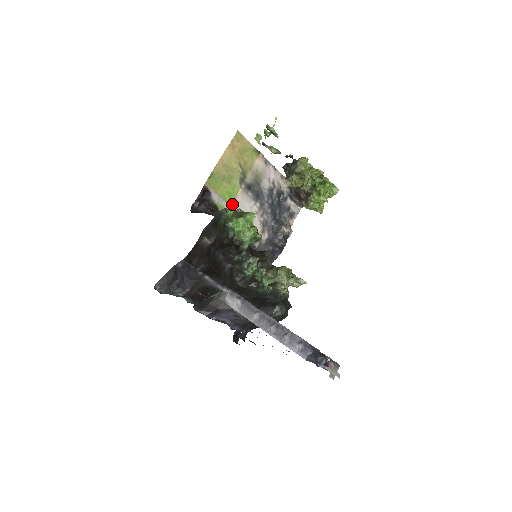
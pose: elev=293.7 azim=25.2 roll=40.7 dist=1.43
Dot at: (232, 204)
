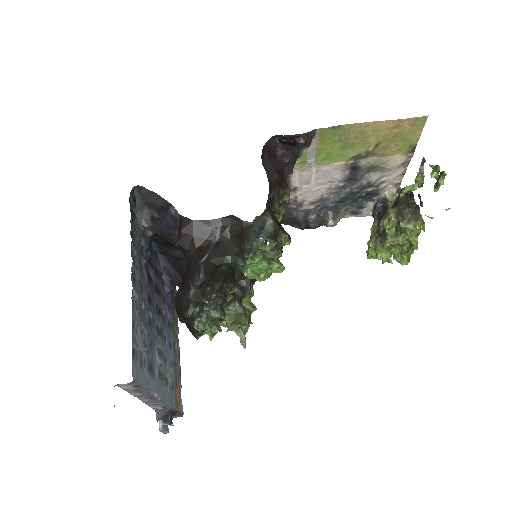
Dot at: (318, 165)
